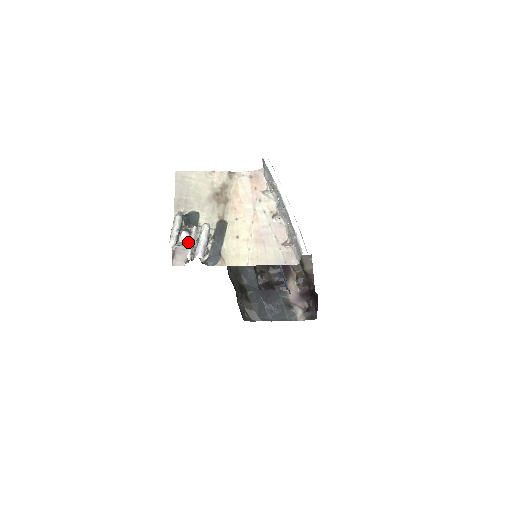
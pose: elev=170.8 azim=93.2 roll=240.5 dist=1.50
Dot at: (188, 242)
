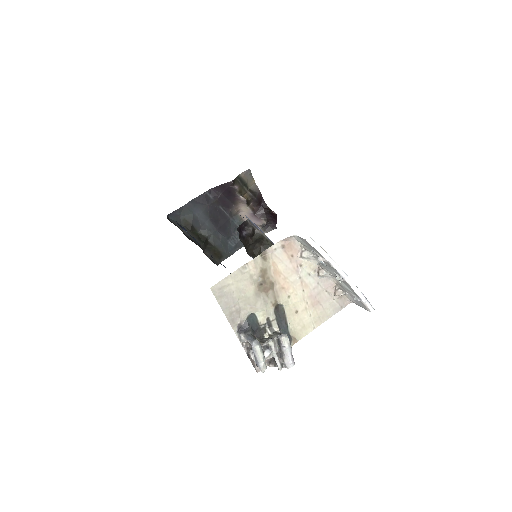
Dot at: (271, 356)
